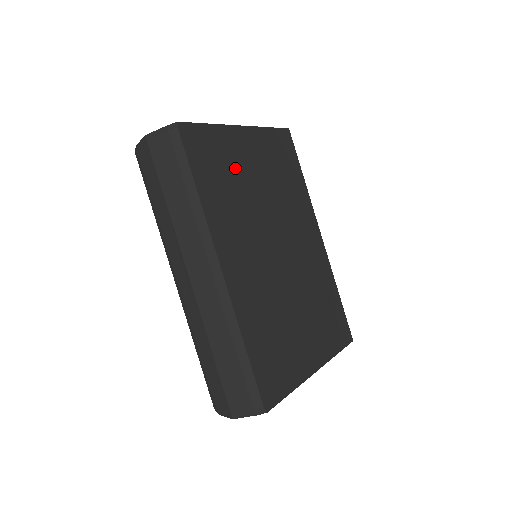
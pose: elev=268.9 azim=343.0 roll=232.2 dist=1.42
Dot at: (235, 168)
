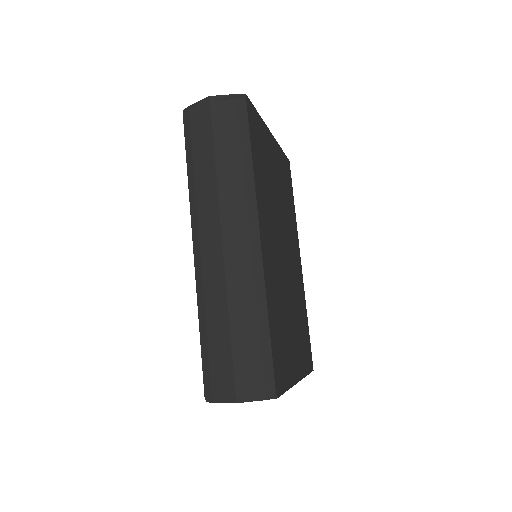
Dot at: (268, 162)
